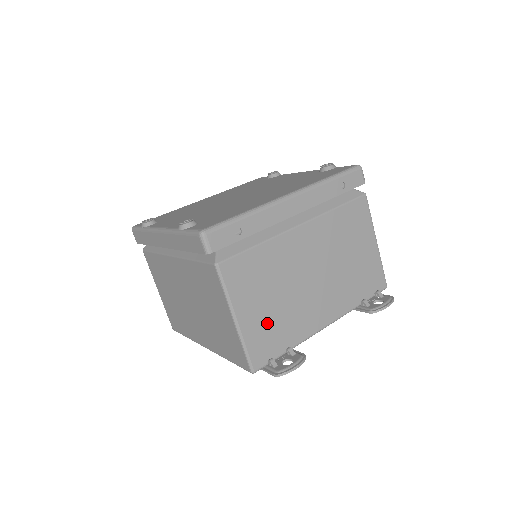
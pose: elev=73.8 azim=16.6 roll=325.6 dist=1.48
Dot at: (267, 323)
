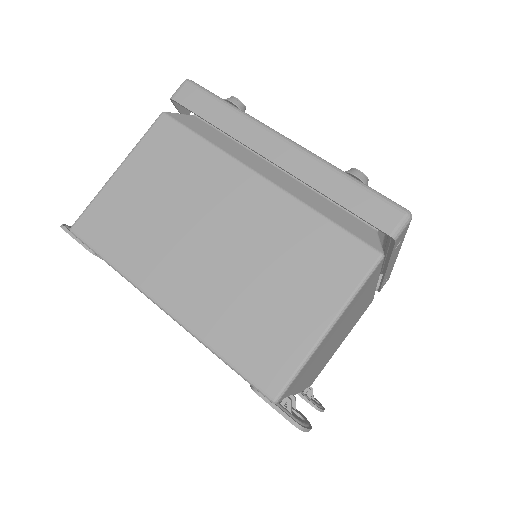
Dot at: (318, 354)
